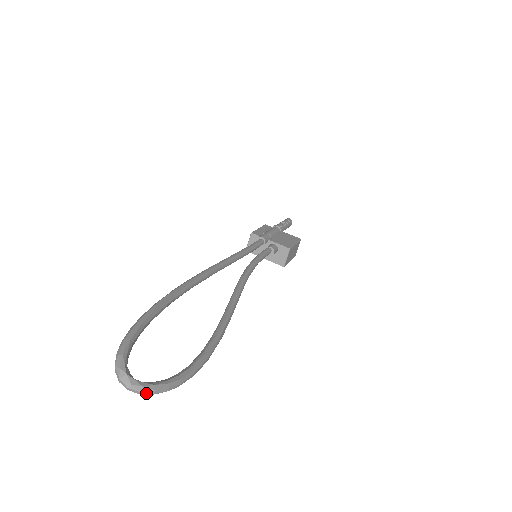
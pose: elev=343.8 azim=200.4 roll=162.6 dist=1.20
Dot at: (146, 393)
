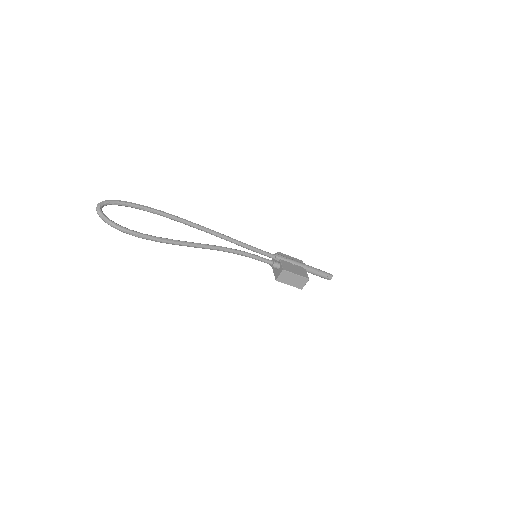
Dot at: (99, 215)
